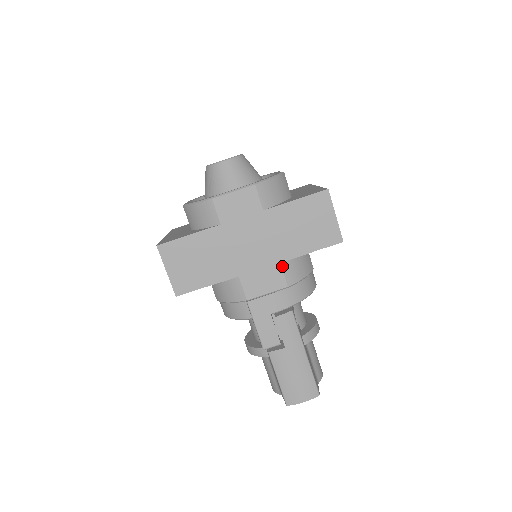
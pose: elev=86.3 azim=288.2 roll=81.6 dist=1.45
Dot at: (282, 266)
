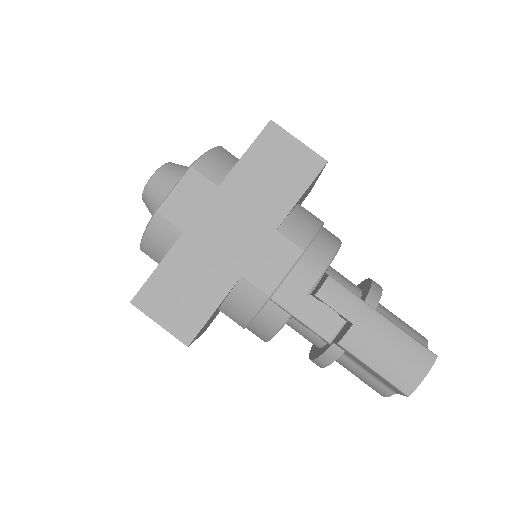
Dot at: (281, 232)
